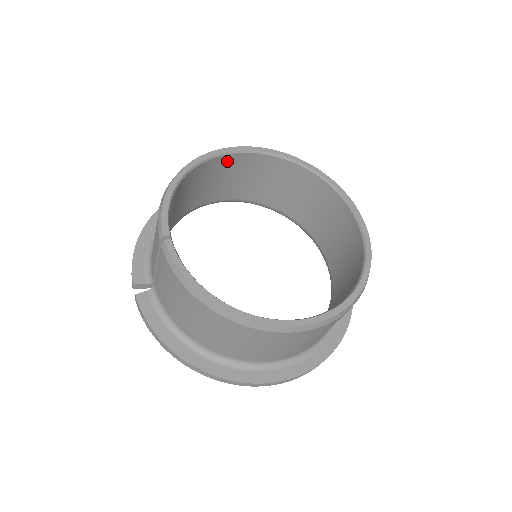
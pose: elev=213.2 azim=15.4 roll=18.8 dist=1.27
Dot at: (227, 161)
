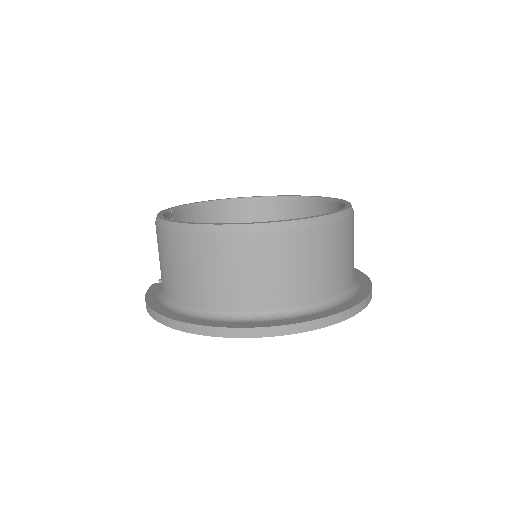
Dot at: (261, 207)
